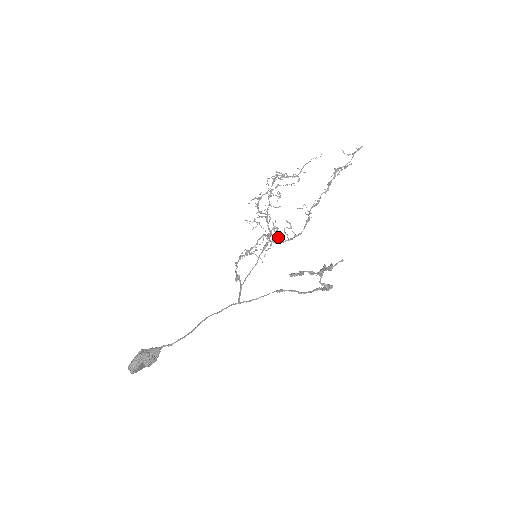
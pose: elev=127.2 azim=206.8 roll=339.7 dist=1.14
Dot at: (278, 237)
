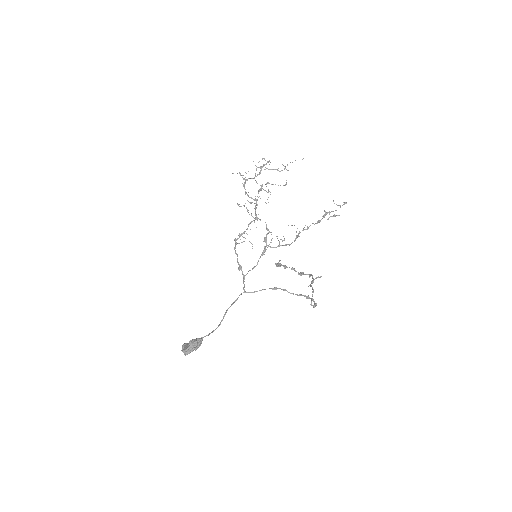
Dot at: occluded
